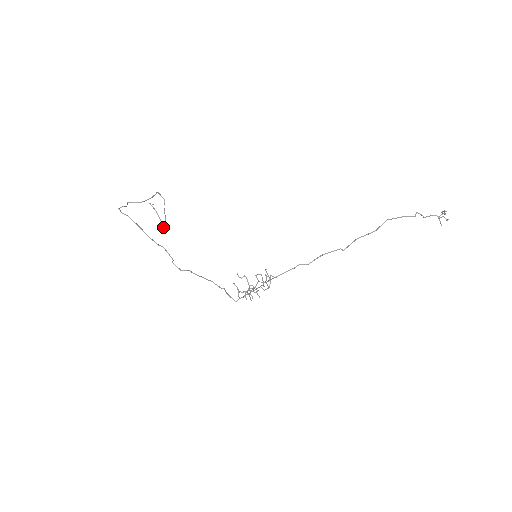
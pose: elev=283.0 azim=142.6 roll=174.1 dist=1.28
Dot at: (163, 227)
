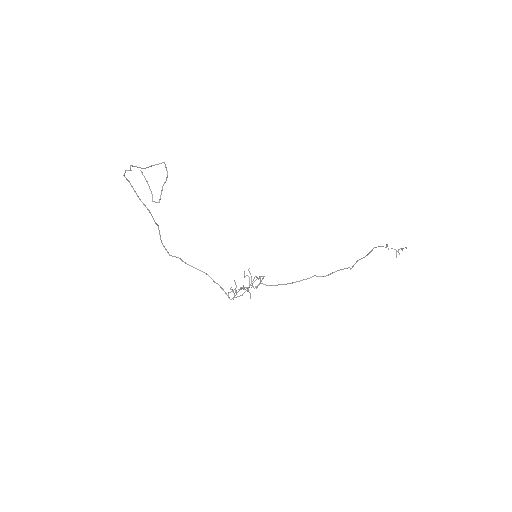
Dot at: (155, 202)
